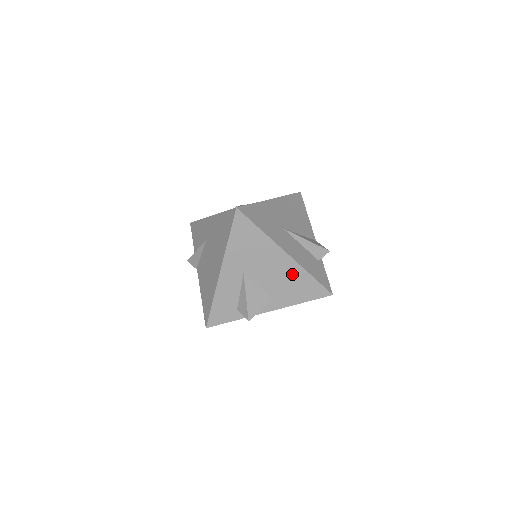
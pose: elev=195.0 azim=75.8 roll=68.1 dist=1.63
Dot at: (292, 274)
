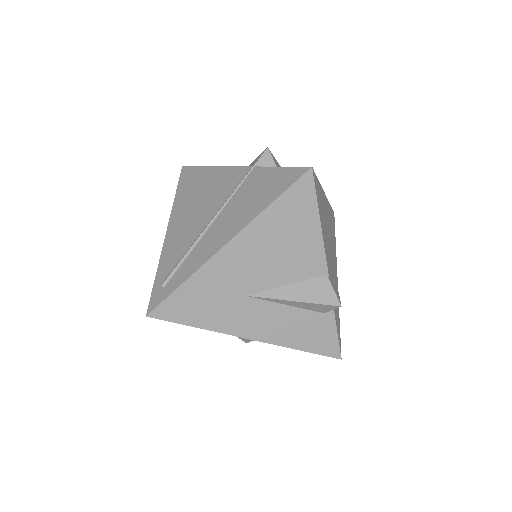
Dot at: occluded
